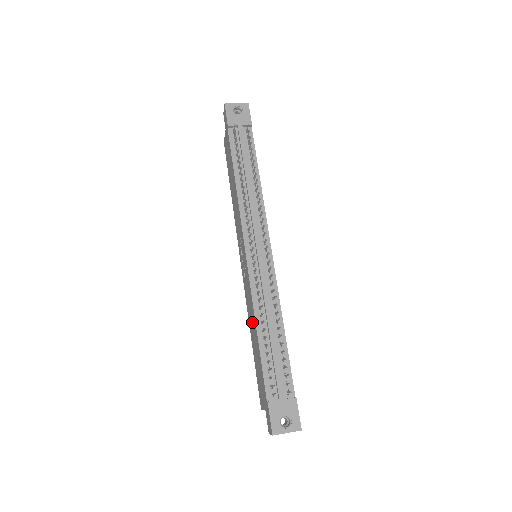
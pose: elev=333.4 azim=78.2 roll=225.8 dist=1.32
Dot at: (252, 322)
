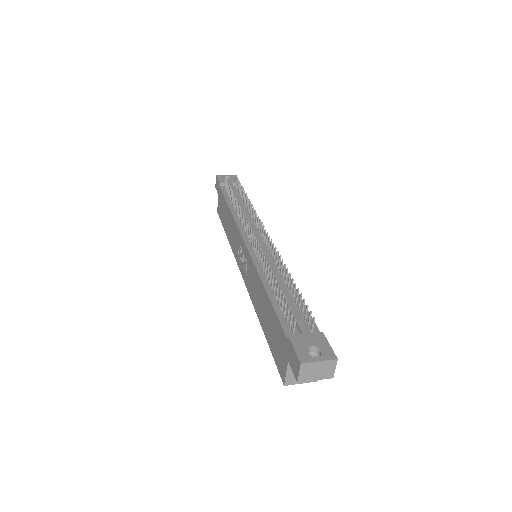
Dot at: (259, 296)
